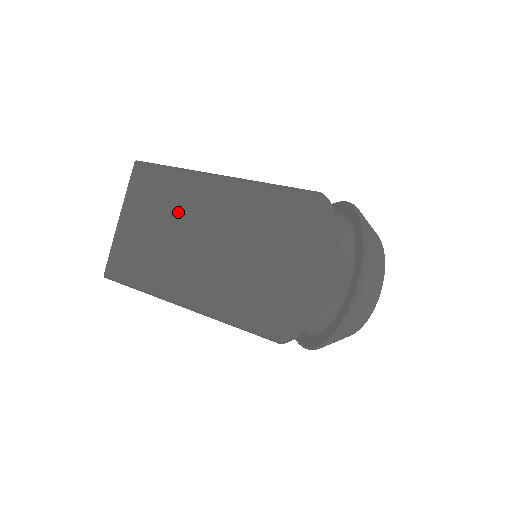
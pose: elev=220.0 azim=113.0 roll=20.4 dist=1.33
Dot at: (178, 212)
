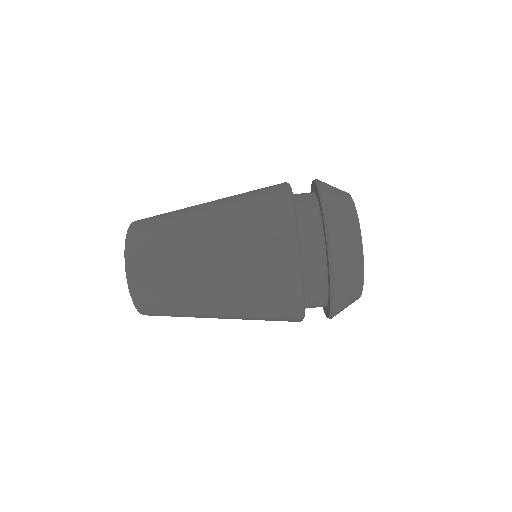
Dot at: occluded
